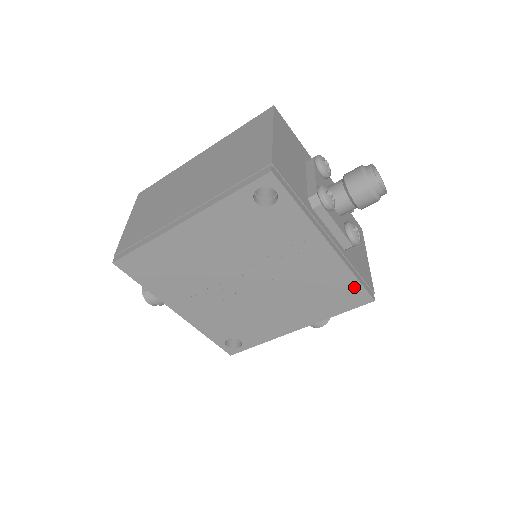
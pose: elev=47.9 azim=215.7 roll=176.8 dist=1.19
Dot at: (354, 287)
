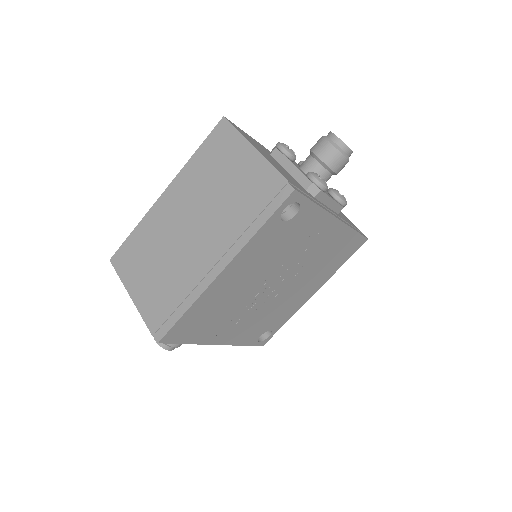
Dot at: (354, 239)
